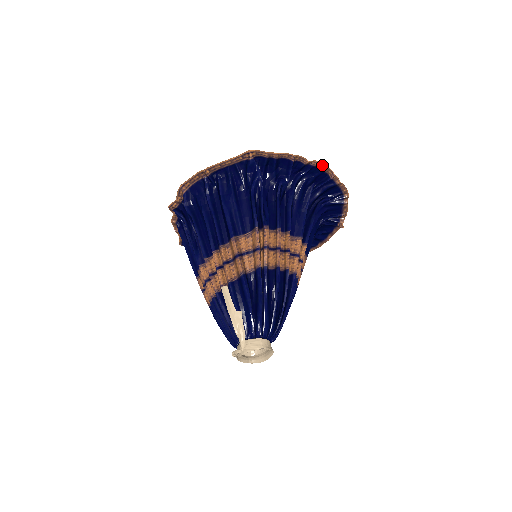
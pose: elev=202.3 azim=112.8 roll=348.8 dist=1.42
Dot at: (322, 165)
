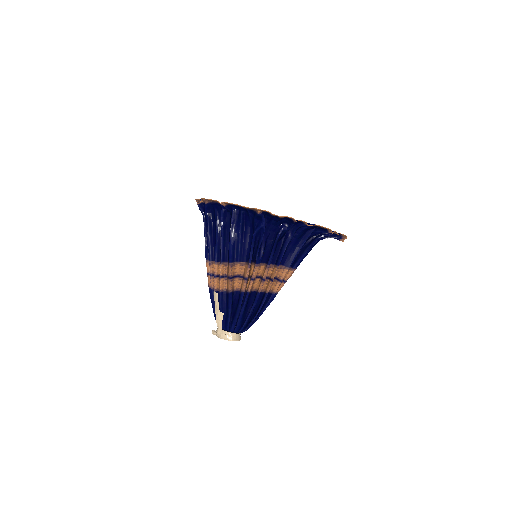
Dot at: (322, 227)
